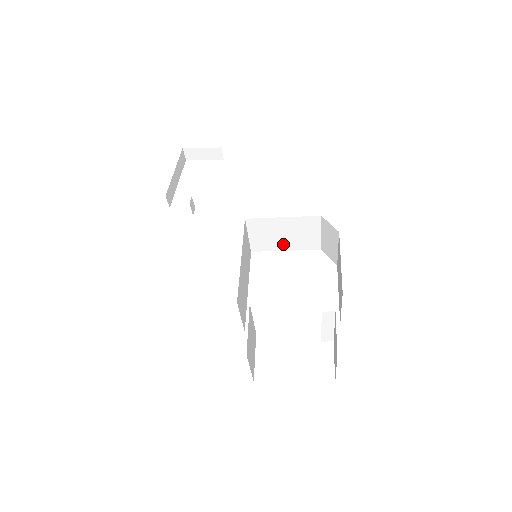
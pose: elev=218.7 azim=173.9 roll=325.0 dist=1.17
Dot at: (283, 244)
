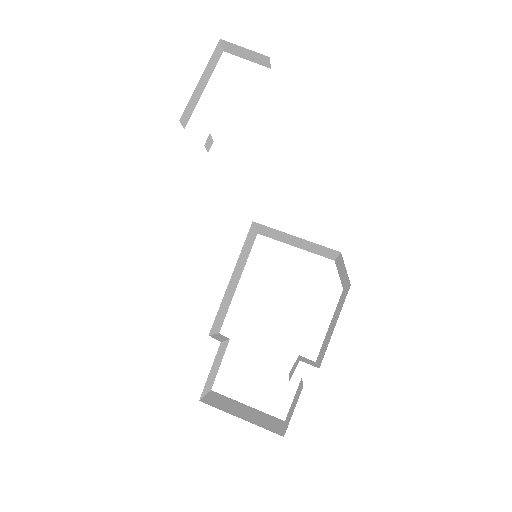
Dot at: (293, 244)
